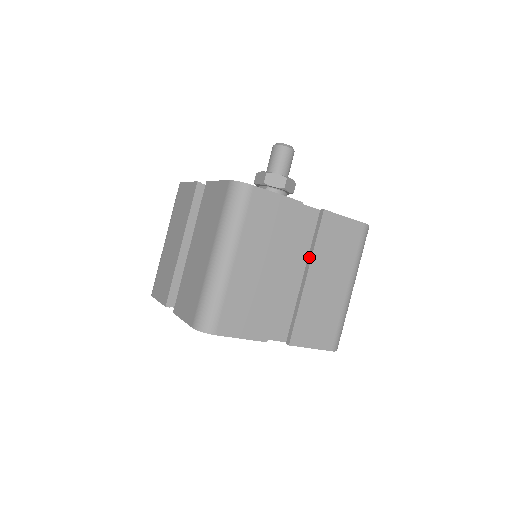
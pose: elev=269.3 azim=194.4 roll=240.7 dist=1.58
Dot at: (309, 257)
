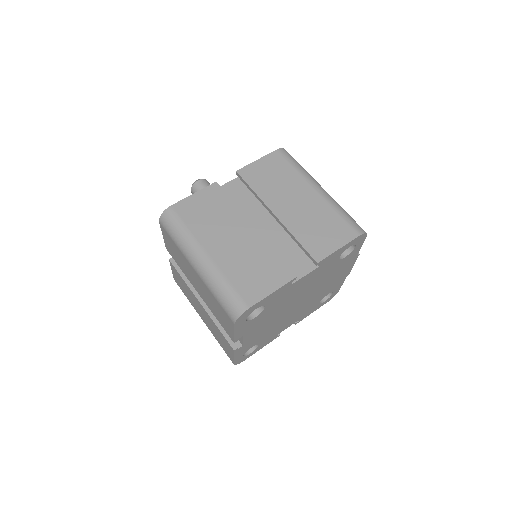
Dot at: (262, 204)
